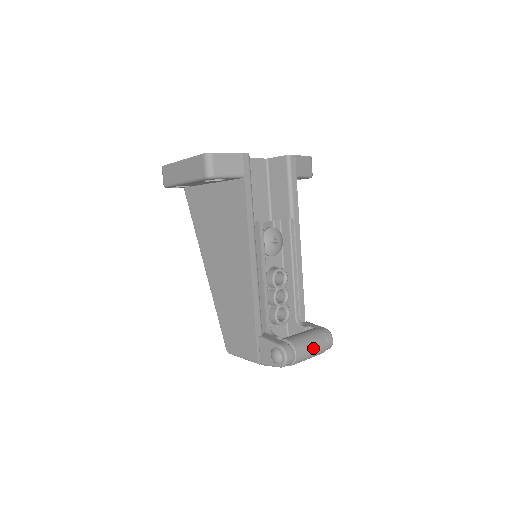
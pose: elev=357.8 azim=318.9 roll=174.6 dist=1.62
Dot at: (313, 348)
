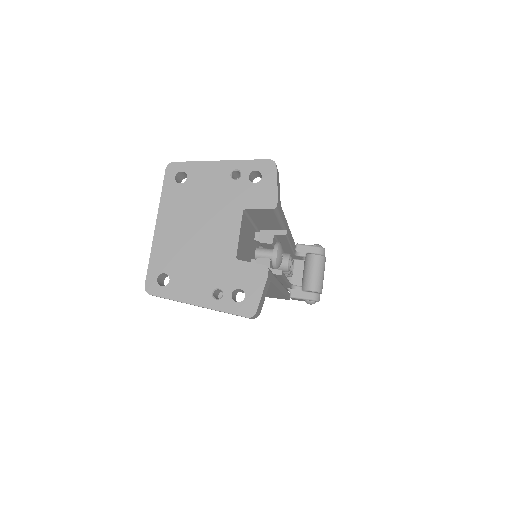
Dot at: occluded
